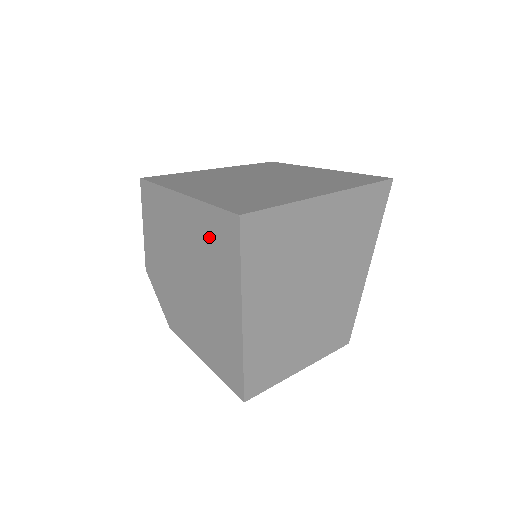
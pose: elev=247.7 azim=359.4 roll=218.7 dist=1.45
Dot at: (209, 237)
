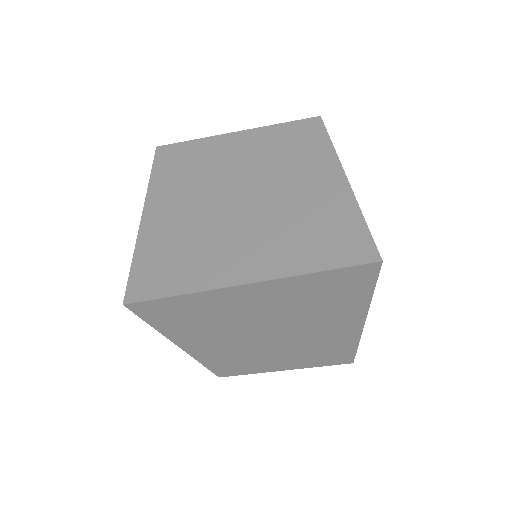
Dot at: occluded
